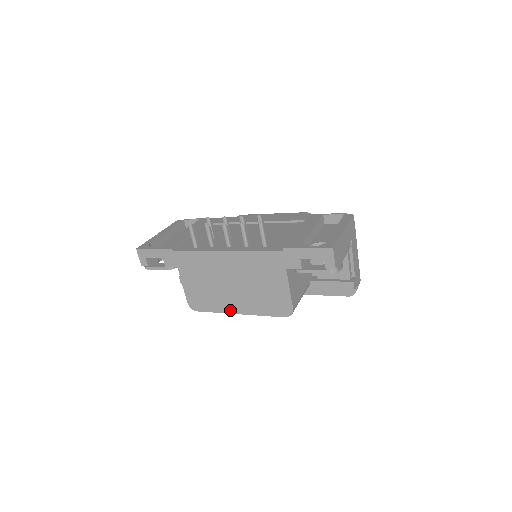
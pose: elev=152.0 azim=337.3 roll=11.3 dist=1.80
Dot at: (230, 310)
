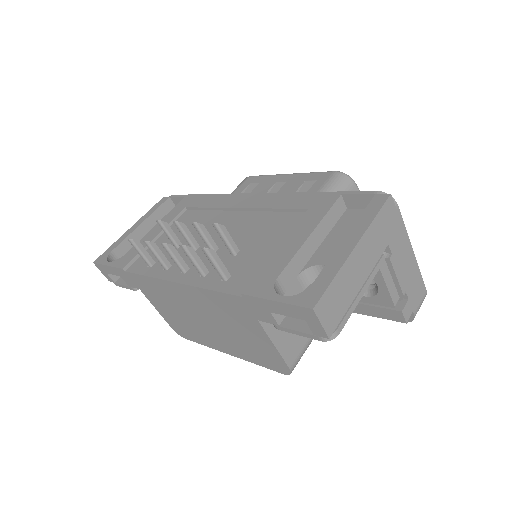
Dot at: (217, 347)
